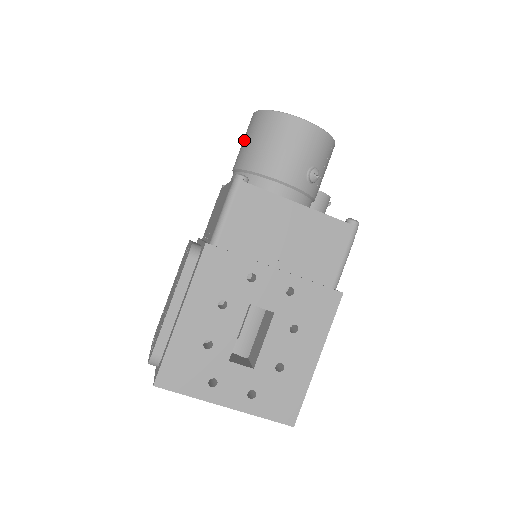
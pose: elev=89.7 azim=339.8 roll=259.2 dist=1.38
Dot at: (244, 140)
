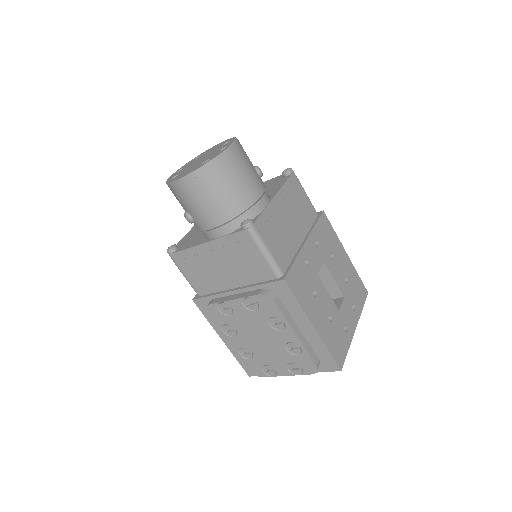
Dot at: (200, 203)
